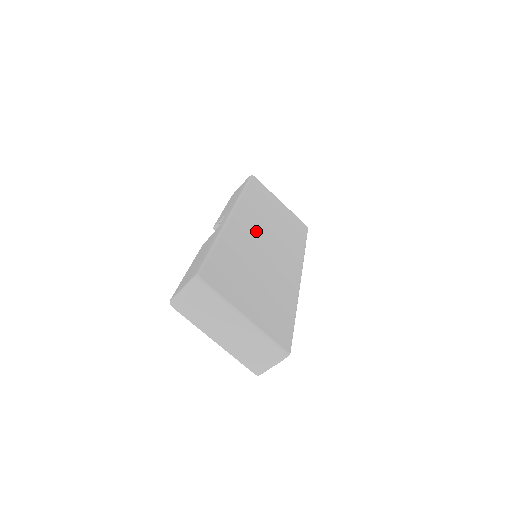
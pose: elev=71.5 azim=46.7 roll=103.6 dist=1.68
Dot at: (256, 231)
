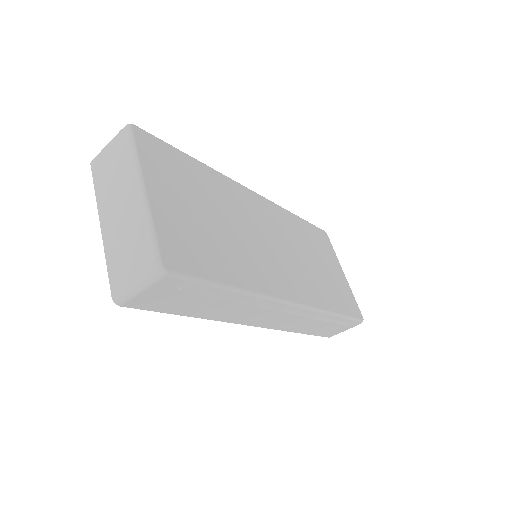
Dot at: (272, 227)
